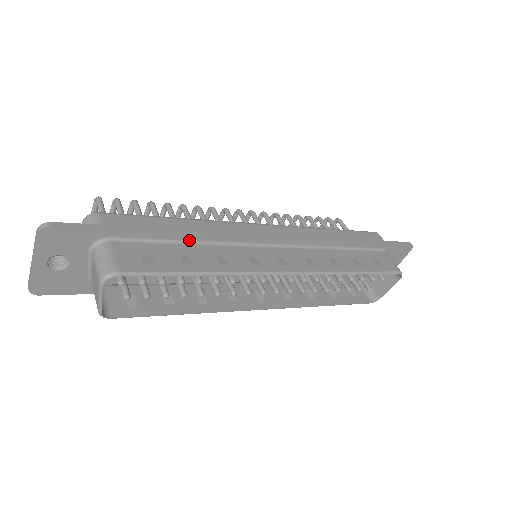
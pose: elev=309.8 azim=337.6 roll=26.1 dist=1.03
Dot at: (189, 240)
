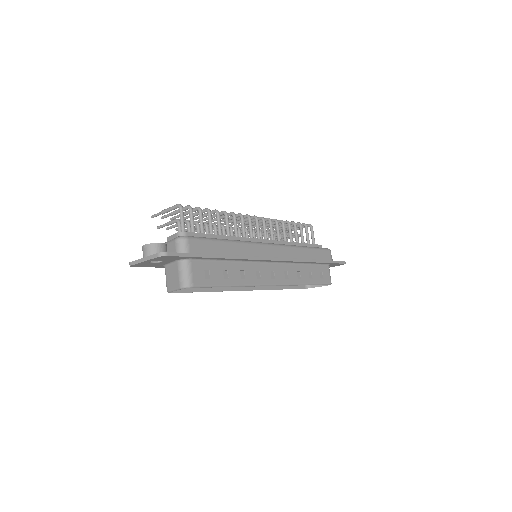
Dot at: (230, 260)
